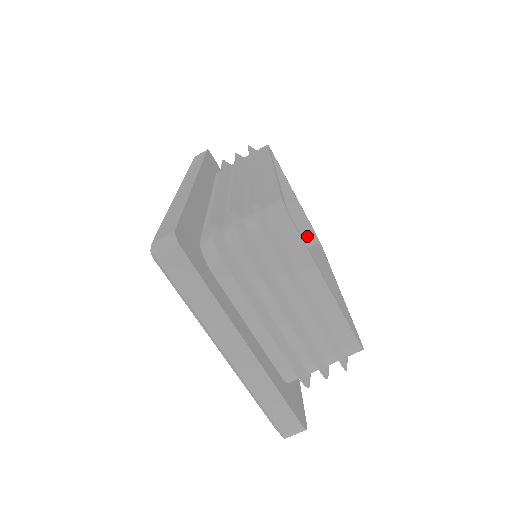
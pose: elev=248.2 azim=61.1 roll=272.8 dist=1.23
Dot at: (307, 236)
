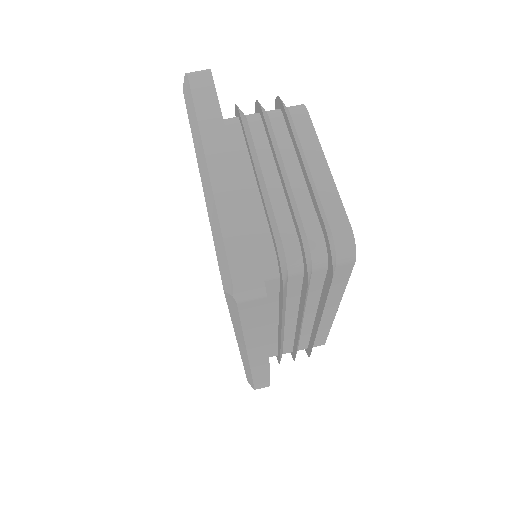
Dot at: occluded
